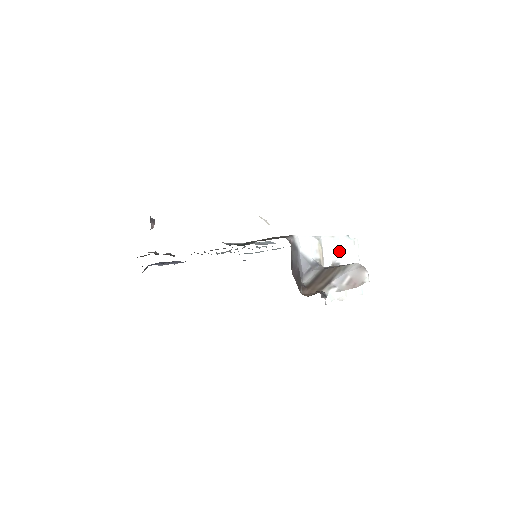
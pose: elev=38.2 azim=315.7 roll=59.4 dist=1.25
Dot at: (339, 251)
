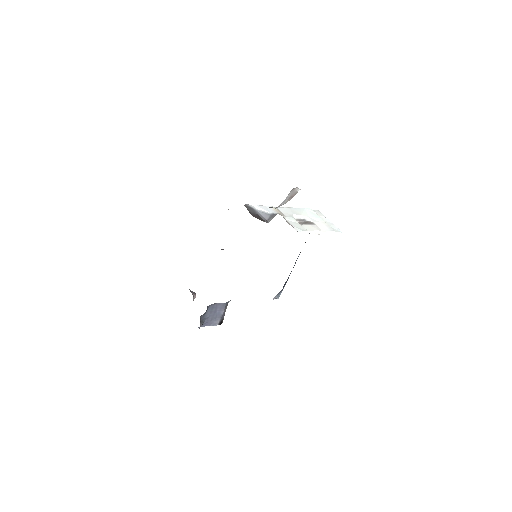
Dot at: (300, 213)
